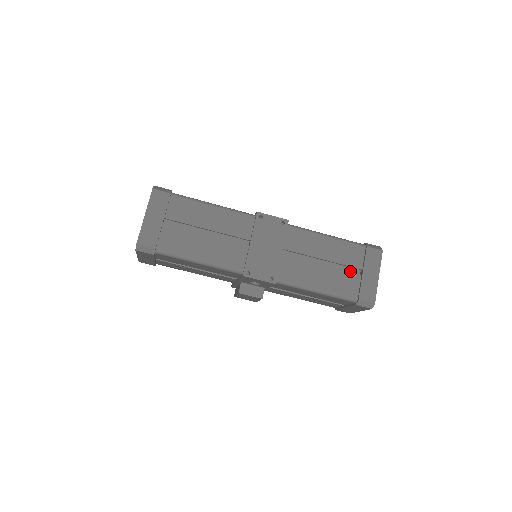
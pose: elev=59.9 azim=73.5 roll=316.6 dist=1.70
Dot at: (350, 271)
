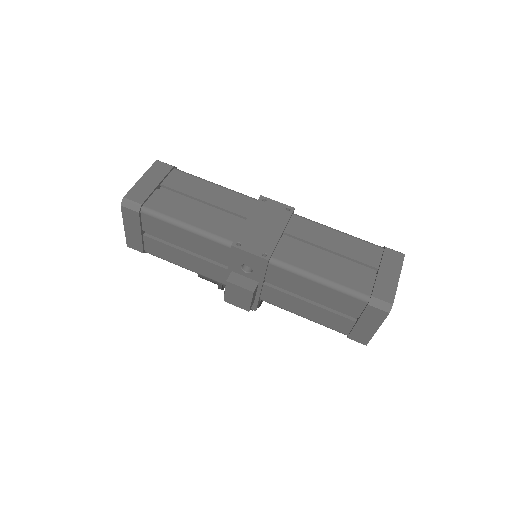
Dot at: (363, 270)
